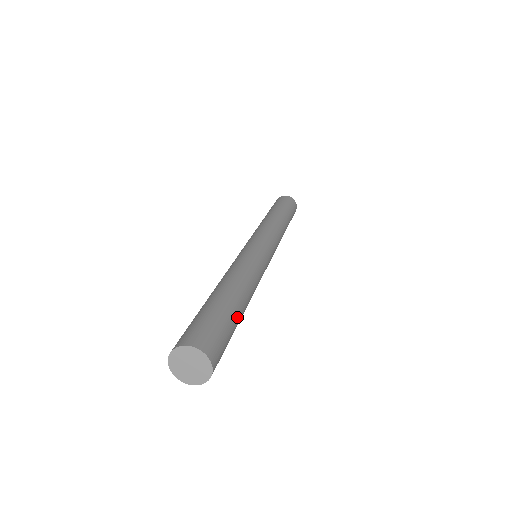
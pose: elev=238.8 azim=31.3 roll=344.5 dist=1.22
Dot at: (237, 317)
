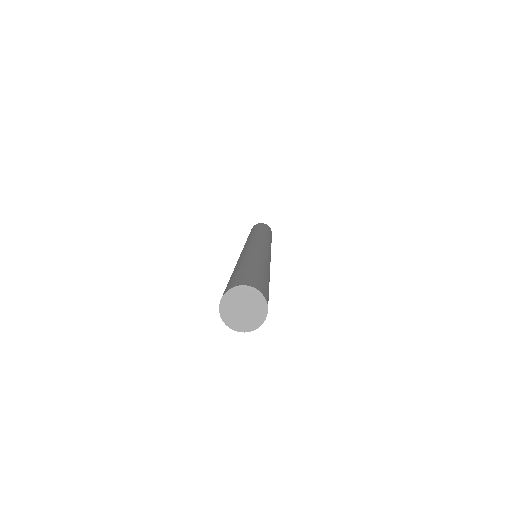
Dot at: (259, 269)
